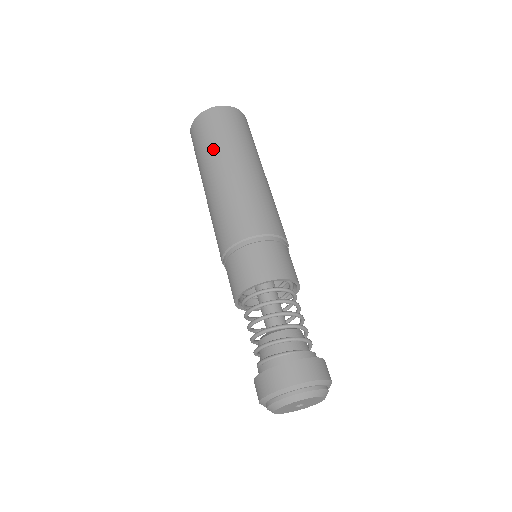
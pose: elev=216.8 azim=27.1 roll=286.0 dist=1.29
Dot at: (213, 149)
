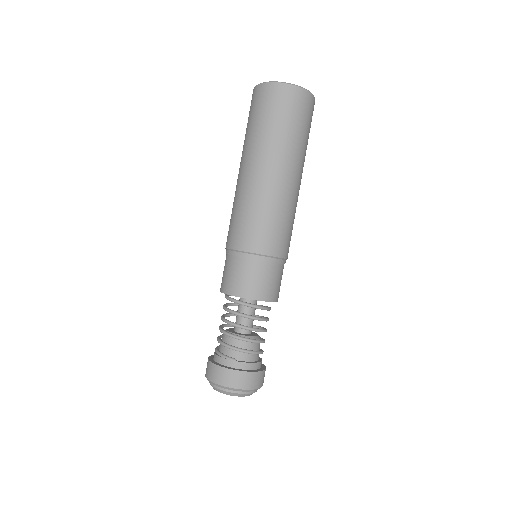
Dot at: (247, 139)
